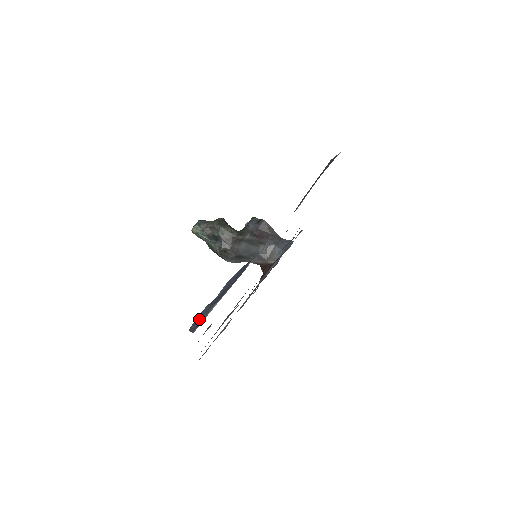
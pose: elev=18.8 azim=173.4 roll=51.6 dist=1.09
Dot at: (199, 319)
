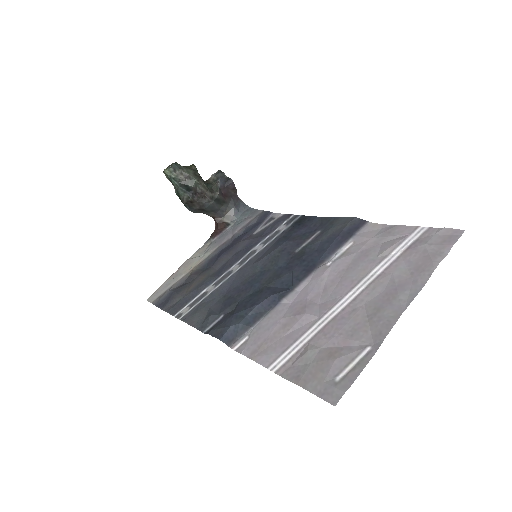
Dot at: (232, 333)
